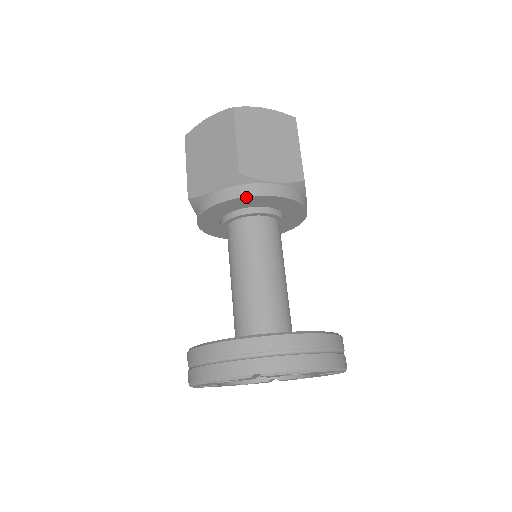
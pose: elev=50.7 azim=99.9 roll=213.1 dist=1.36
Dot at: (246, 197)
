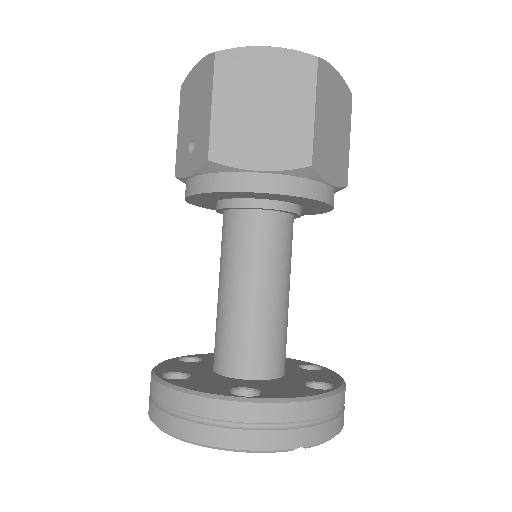
Dot at: (303, 197)
